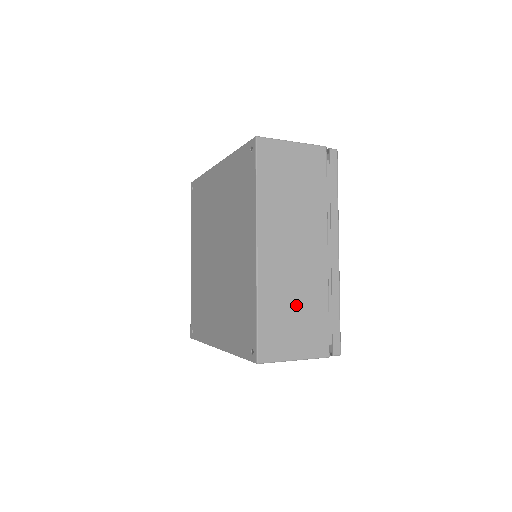
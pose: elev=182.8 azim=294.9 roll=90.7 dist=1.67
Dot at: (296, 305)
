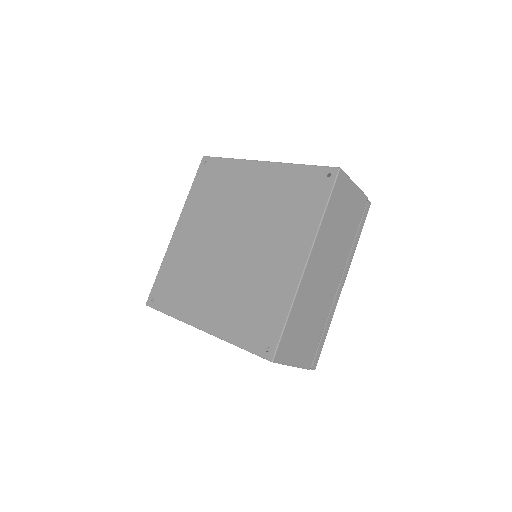
Dot at: (309, 320)
